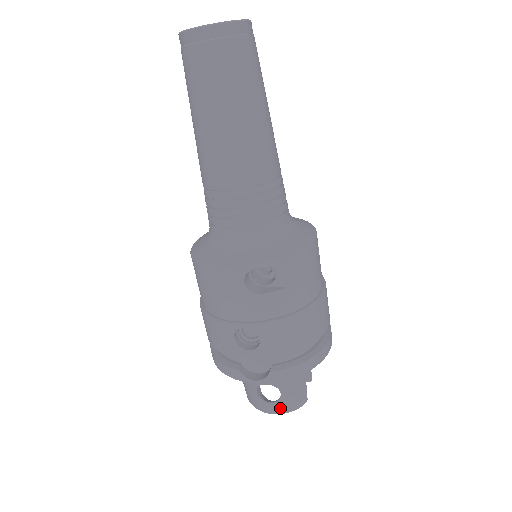
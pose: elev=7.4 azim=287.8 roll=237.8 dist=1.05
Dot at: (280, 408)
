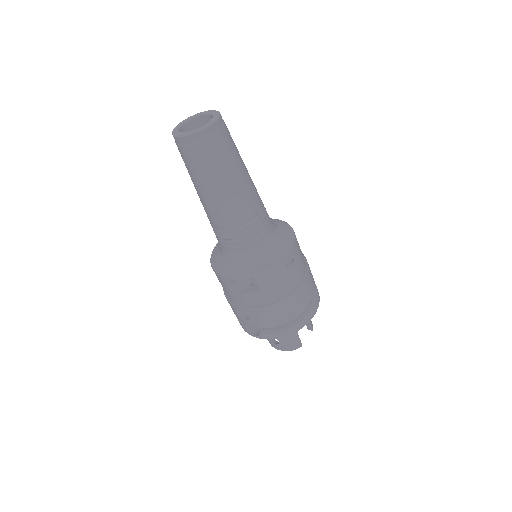
Dot at: (281, 348)
